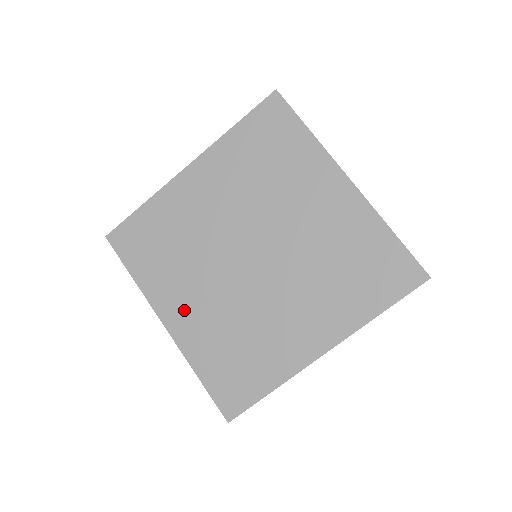
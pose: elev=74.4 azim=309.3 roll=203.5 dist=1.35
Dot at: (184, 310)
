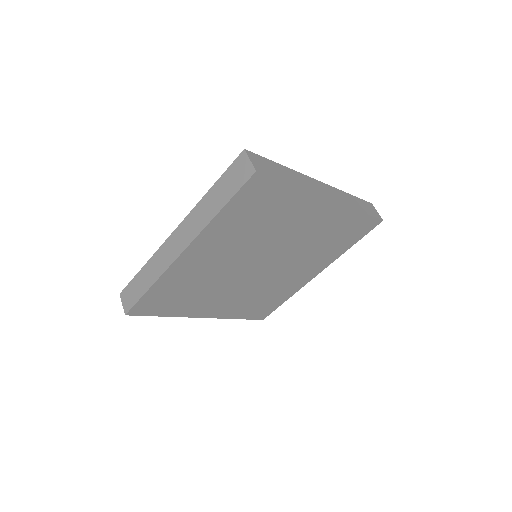
Dot at: (217, 307)
